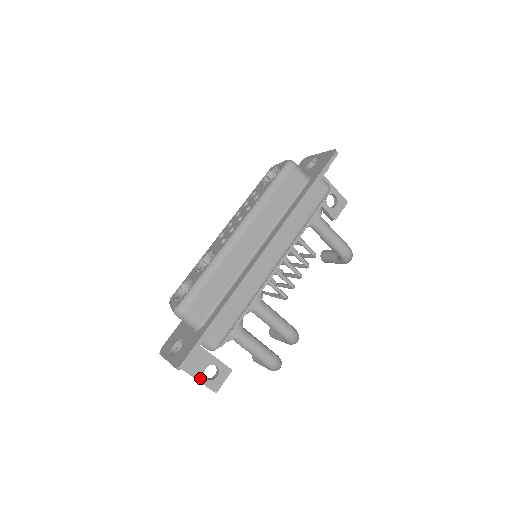
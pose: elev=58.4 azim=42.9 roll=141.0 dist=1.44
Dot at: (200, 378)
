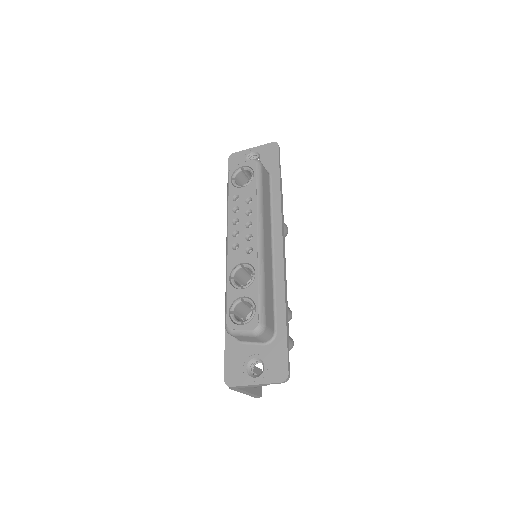
Dot at: (253, 391)
